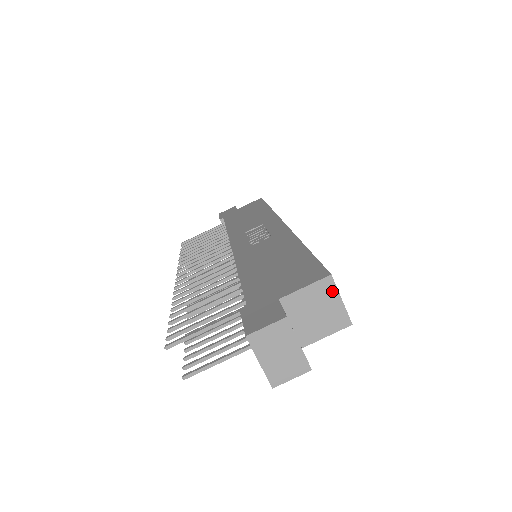
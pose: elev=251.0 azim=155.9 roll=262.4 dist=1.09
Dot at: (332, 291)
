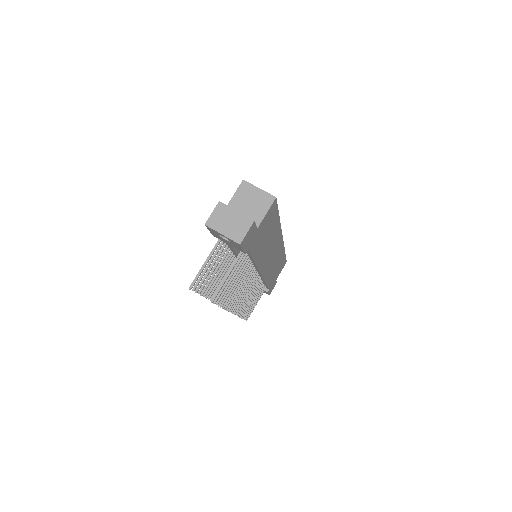
Dot at: (250, 187)
